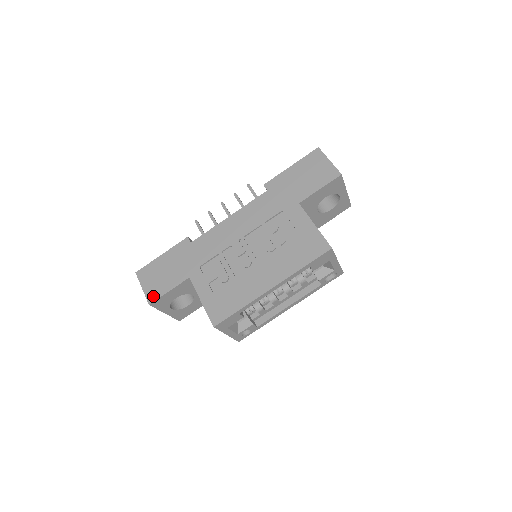
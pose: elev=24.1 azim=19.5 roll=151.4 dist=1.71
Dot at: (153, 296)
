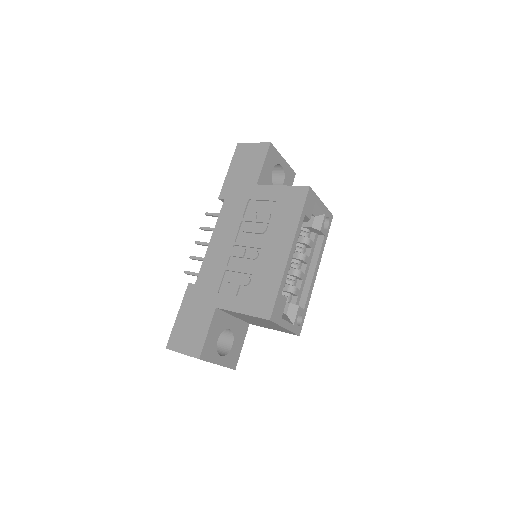
Dot at: (197, 349)
